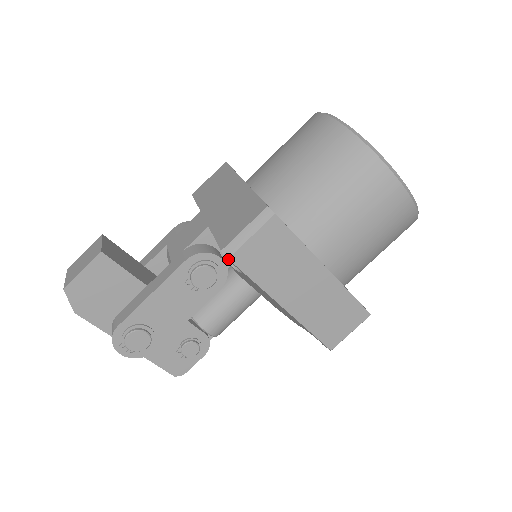
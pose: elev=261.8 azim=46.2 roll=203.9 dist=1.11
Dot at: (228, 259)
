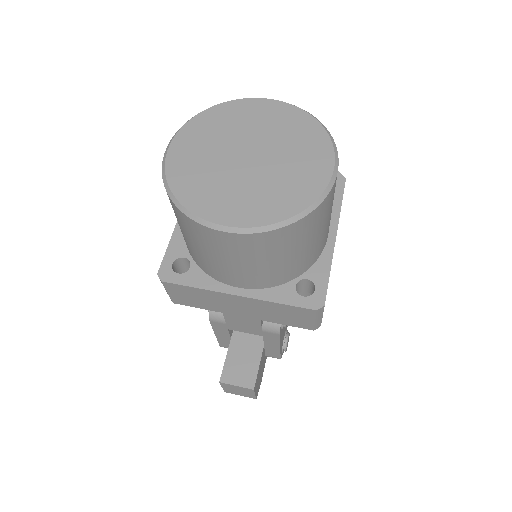
Dot at: (320, 325)
